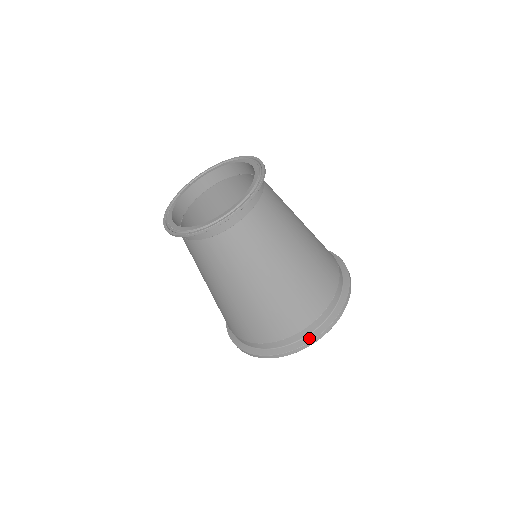
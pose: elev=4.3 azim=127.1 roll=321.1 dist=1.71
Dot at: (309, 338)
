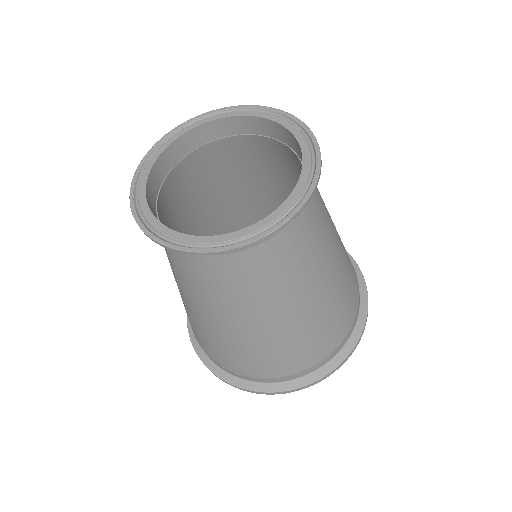
Dot at: (331, 366)
